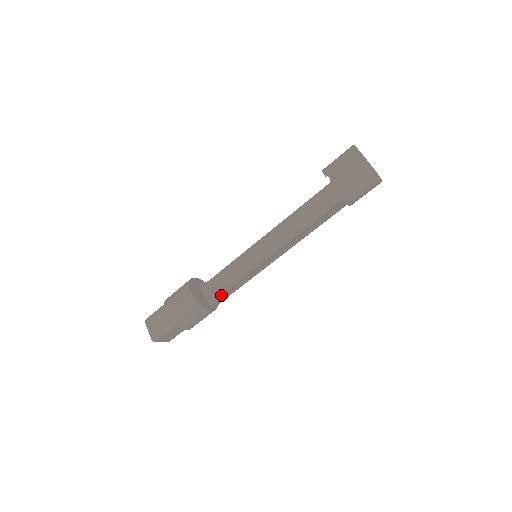
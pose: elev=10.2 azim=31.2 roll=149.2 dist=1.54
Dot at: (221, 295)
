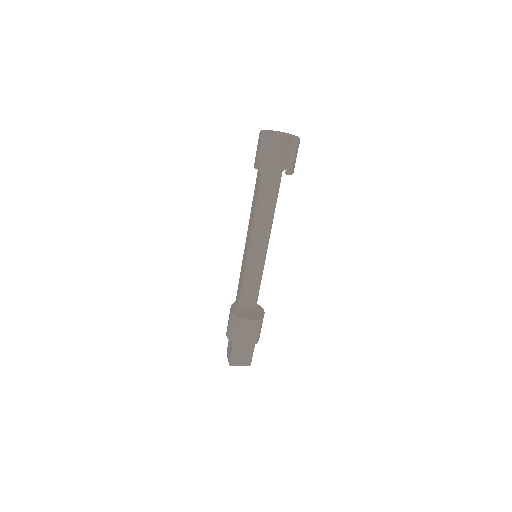
Dot at: (254, 297)
